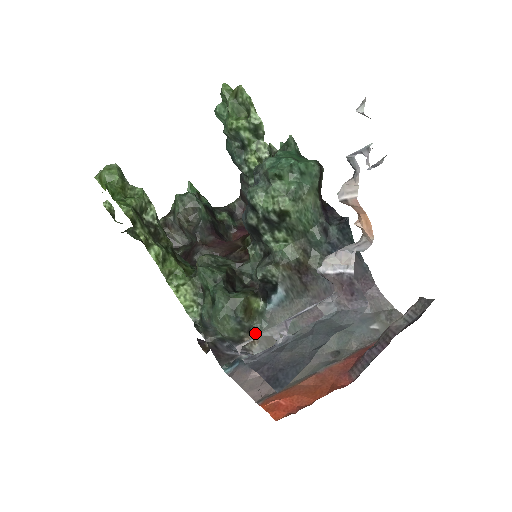
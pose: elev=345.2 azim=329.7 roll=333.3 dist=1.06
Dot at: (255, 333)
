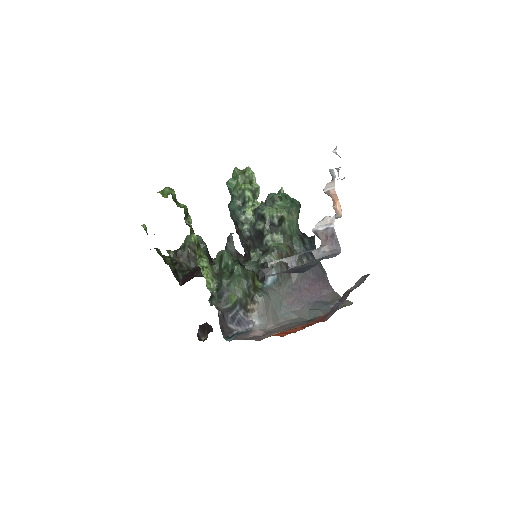
Dot at: (256, 301)
